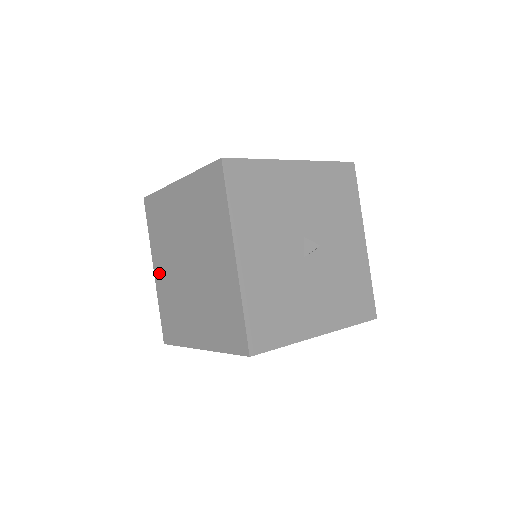
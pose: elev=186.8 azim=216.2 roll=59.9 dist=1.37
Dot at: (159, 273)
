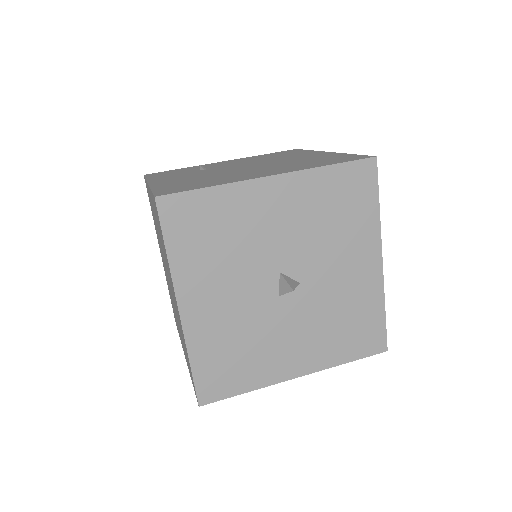
Dot at: occluded
